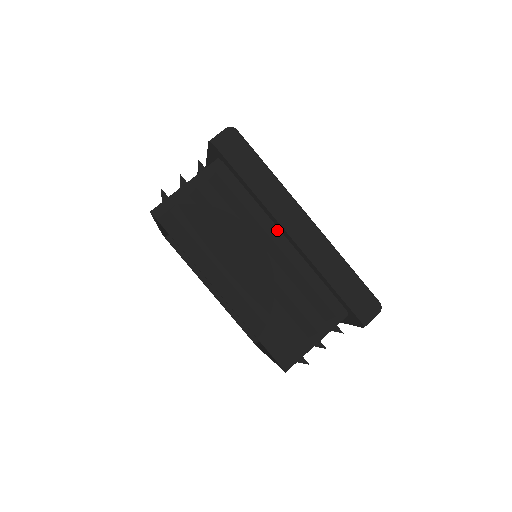
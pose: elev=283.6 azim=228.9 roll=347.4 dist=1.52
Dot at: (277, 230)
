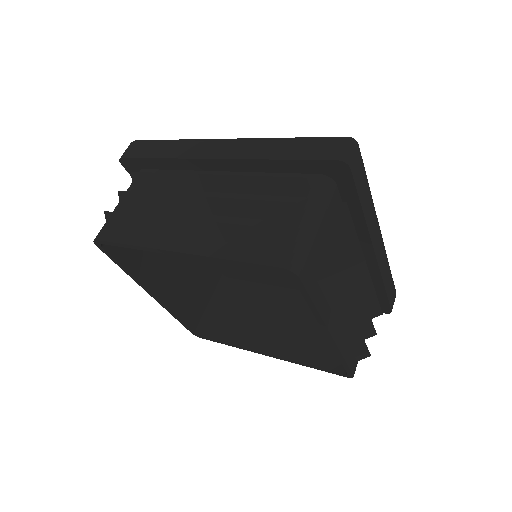
Dot at: (210, 173)
